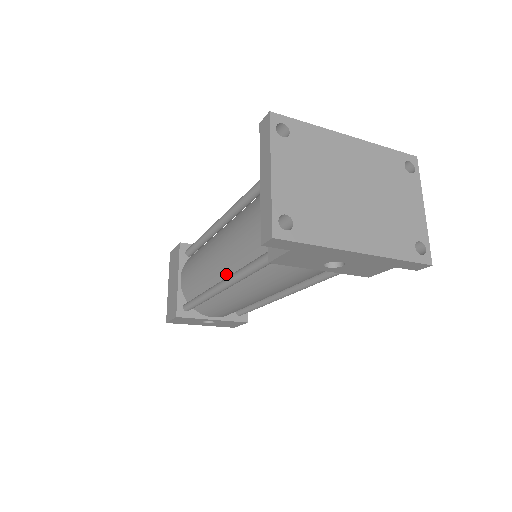
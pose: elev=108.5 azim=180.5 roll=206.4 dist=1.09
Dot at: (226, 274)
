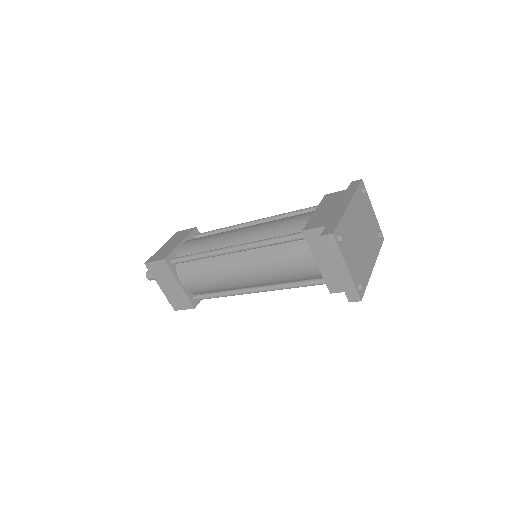
Dot at: (257, 284)
